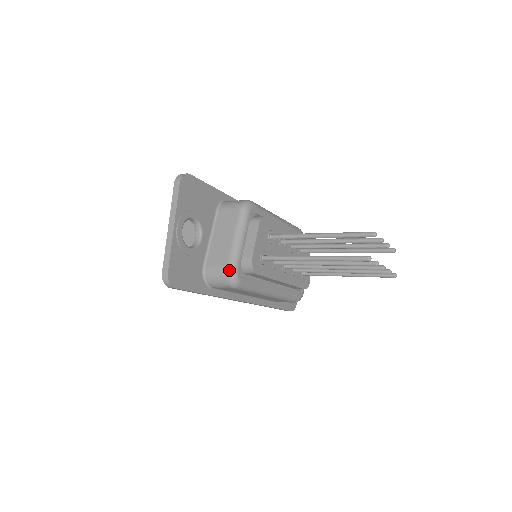
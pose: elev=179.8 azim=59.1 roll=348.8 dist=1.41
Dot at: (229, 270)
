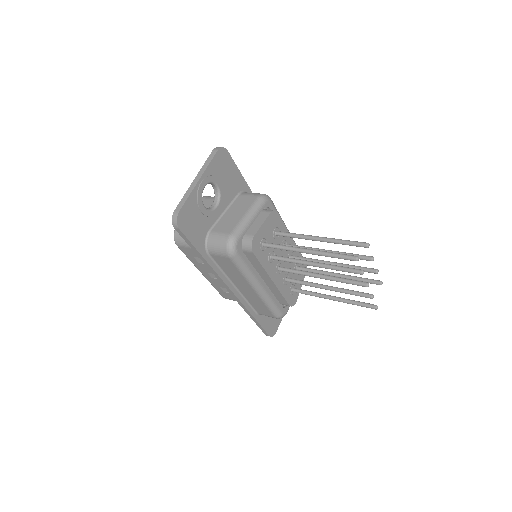
Dot at: (231, 237)
